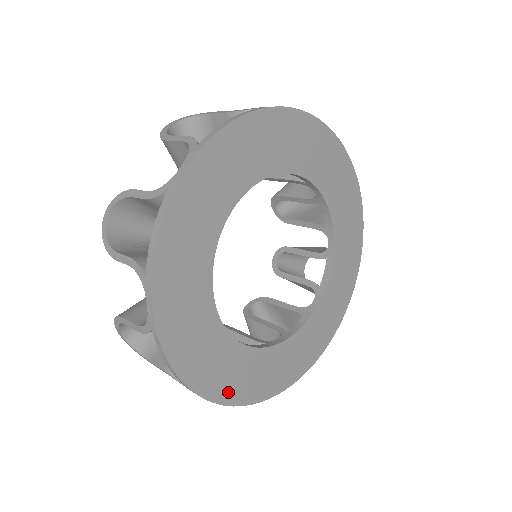
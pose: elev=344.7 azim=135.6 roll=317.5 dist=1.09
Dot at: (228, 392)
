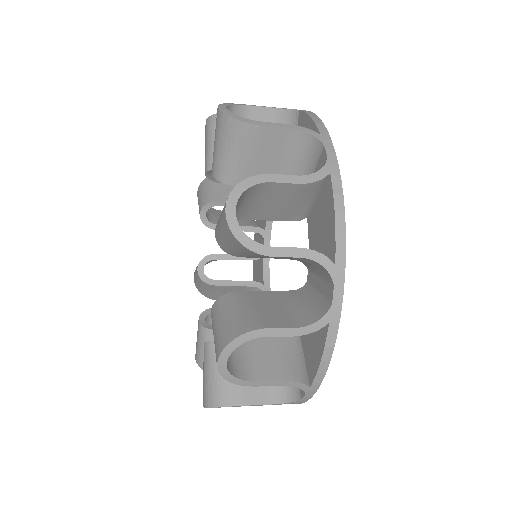
Dot at: occluded
